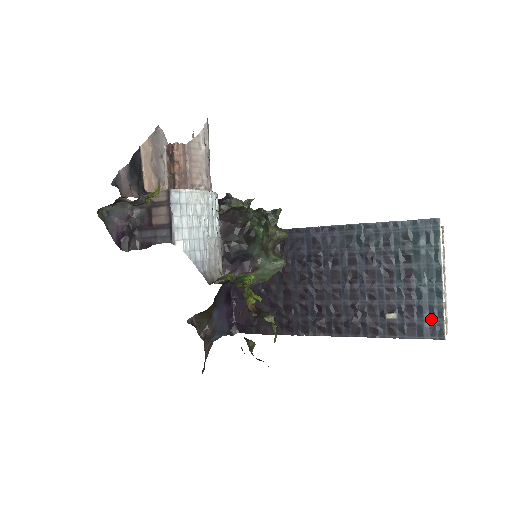
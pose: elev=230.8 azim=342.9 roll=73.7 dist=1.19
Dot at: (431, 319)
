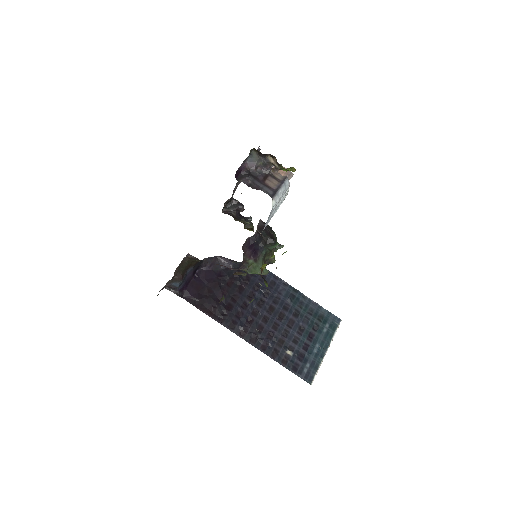
Dot at: (310, 368)
